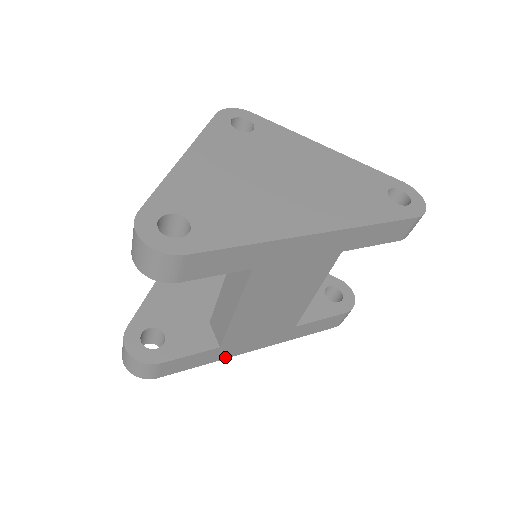
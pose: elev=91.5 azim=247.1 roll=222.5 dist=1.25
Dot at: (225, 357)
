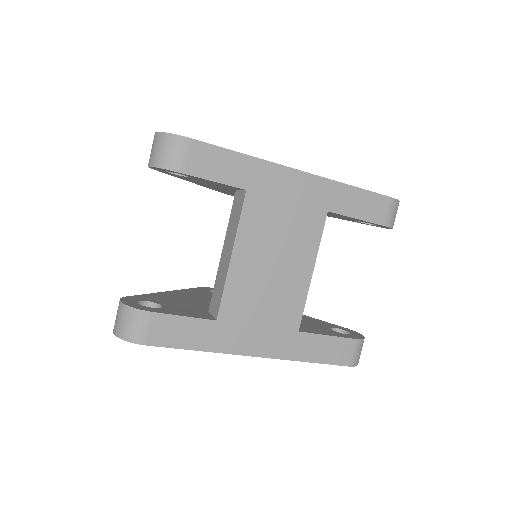
Dot at: (222, 350)
